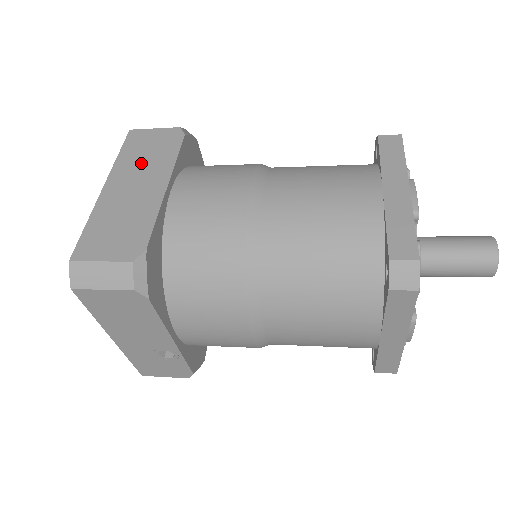
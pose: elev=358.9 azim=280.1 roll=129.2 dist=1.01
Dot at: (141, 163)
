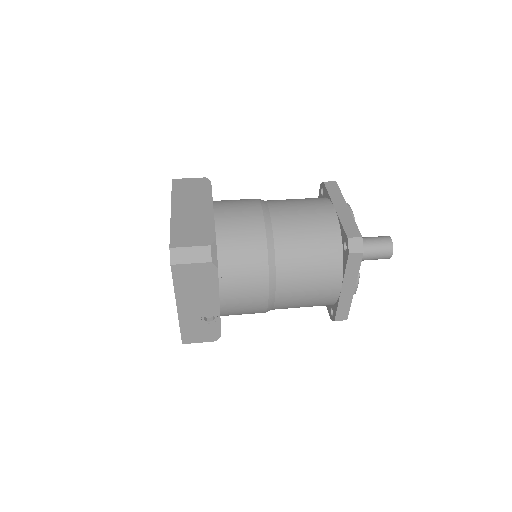
Dot at: (190, 197)
